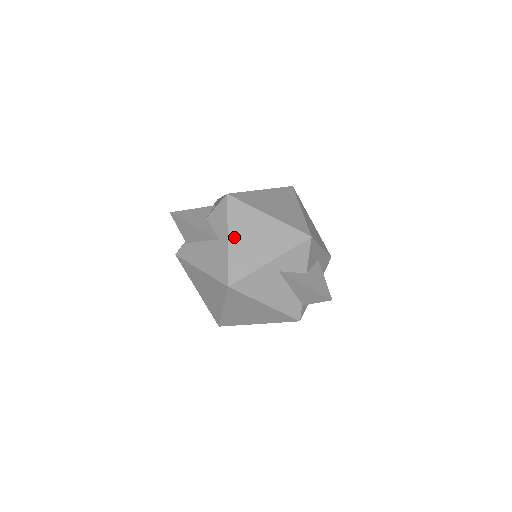
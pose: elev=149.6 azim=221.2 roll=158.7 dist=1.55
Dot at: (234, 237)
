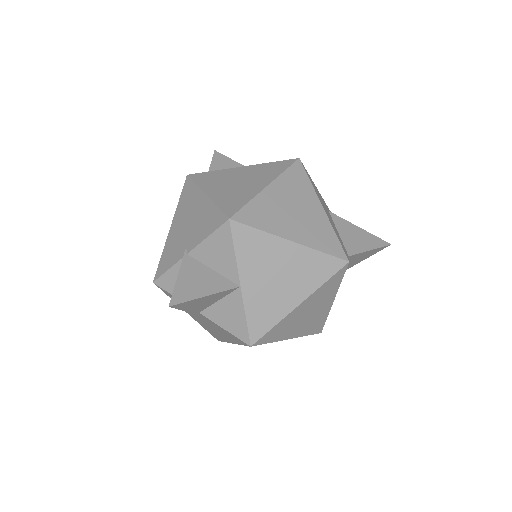
Dot at: occluded
